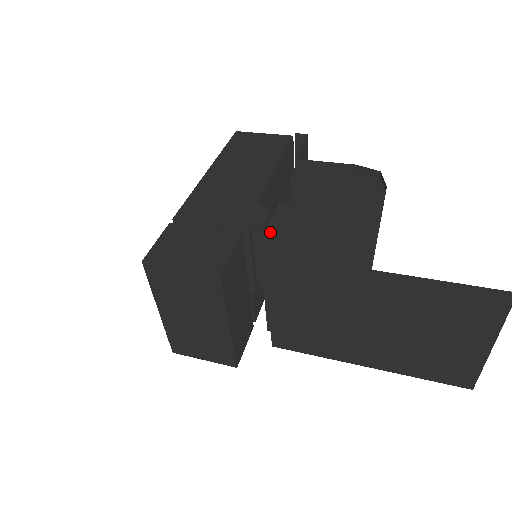
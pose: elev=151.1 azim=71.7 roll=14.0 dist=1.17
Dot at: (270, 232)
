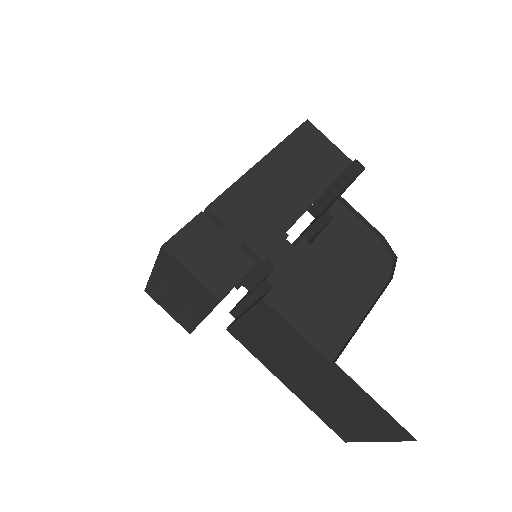
Dot at: (280, 271)
